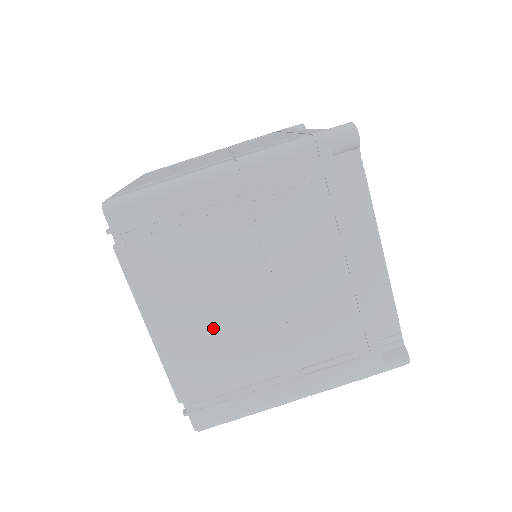
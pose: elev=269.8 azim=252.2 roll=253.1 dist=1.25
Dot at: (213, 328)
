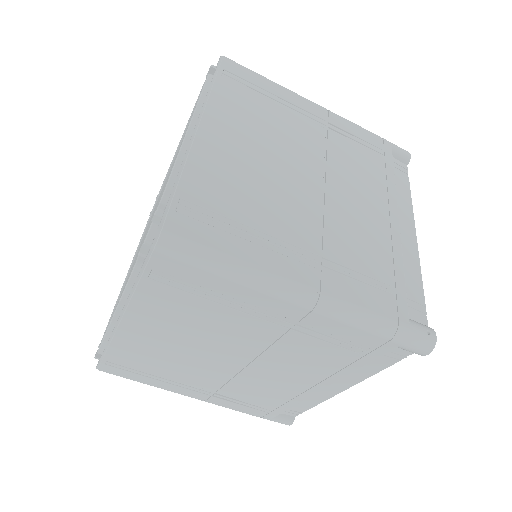
Dot at: (172, 349)
